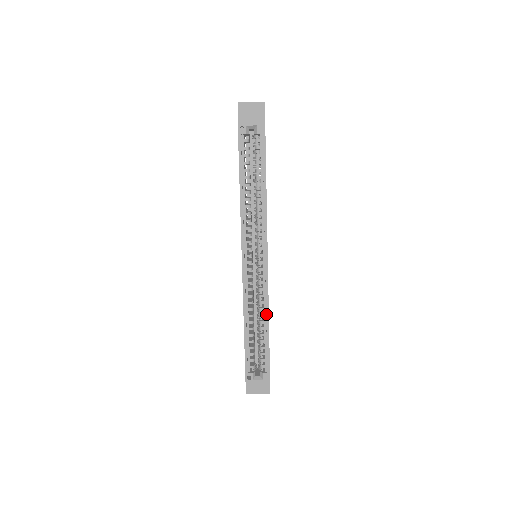
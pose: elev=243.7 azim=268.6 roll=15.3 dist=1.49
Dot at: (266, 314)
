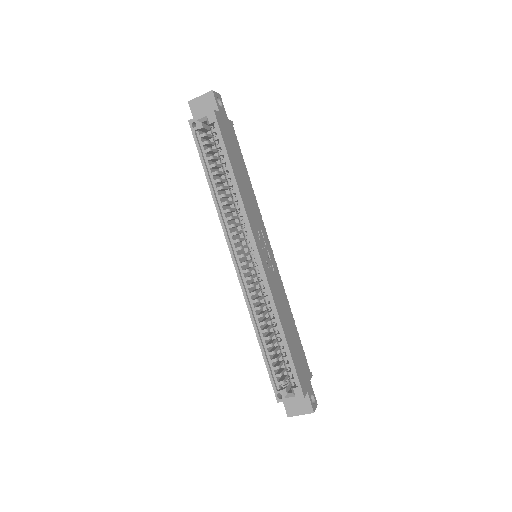
Dot at: (276, 317)
